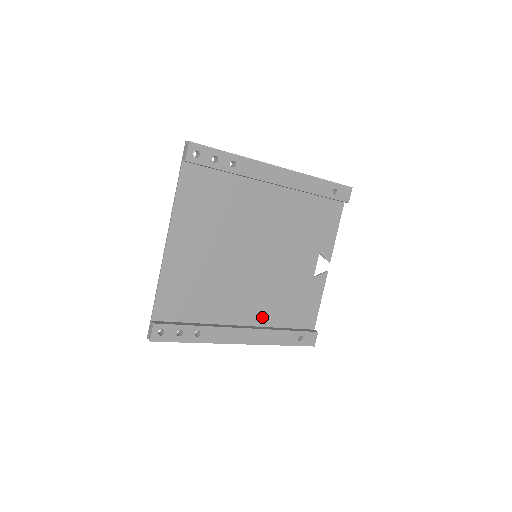
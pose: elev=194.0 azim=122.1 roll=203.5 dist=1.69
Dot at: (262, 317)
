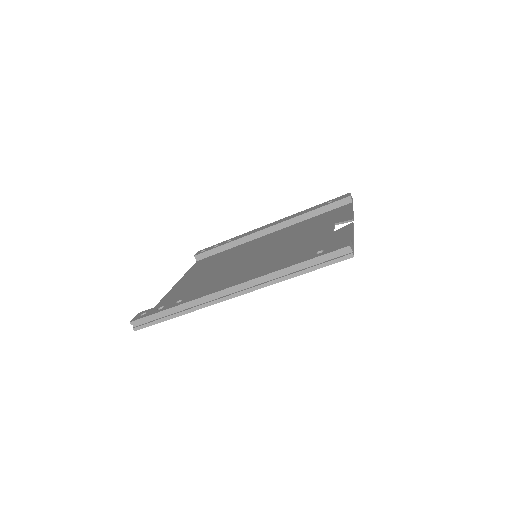
Dot at: occluded
